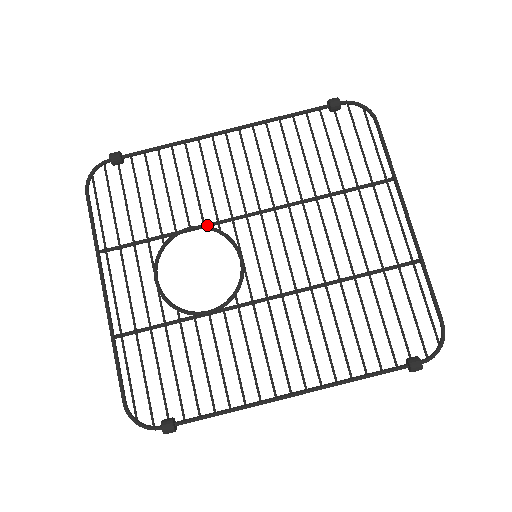
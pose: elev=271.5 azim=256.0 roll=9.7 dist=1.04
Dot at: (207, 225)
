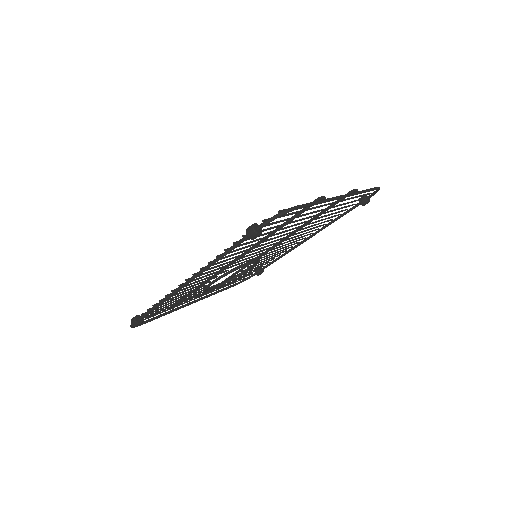
Dot at: occluded
